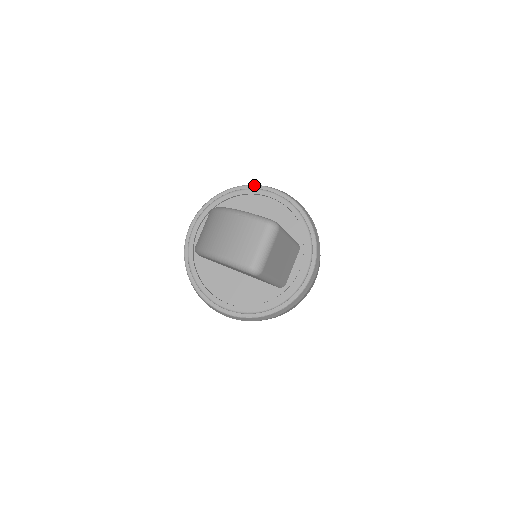
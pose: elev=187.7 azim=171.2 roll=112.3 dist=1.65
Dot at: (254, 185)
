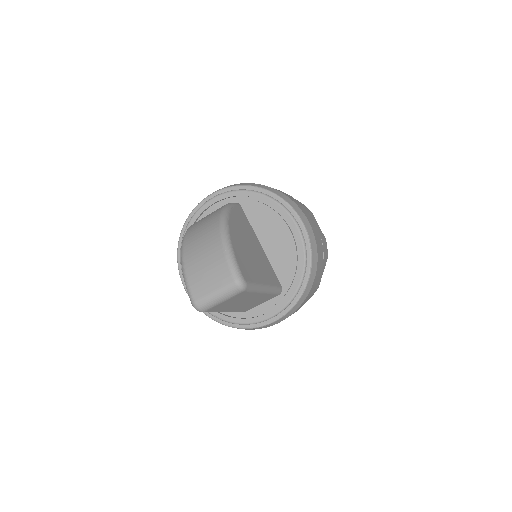
Dot at: (289, 205)
